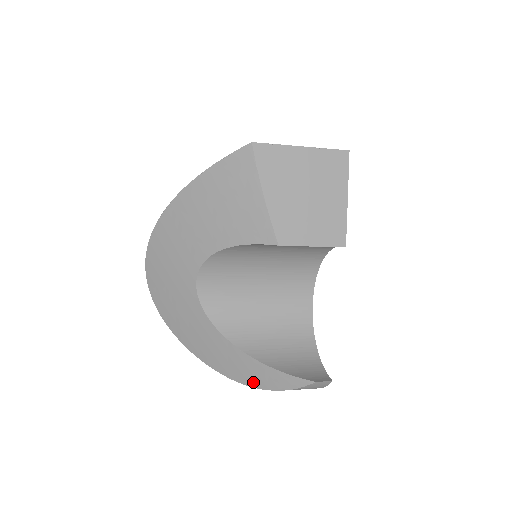
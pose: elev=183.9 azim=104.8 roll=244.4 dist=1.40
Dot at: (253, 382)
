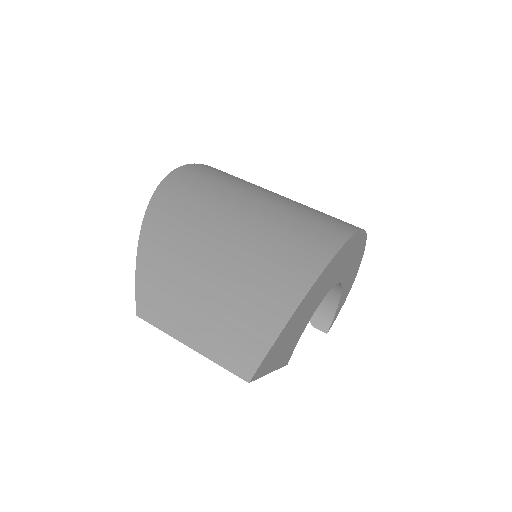
Dot at: occluded
